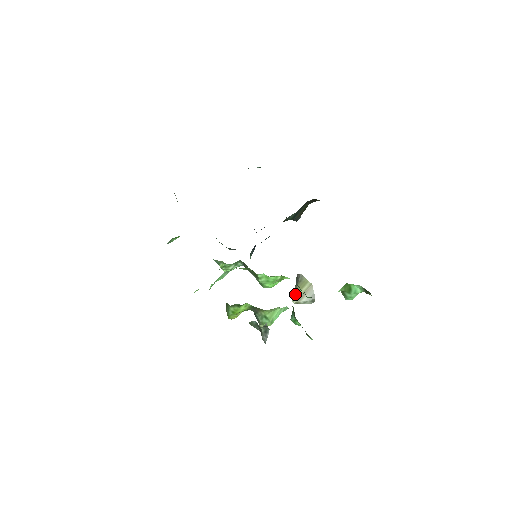
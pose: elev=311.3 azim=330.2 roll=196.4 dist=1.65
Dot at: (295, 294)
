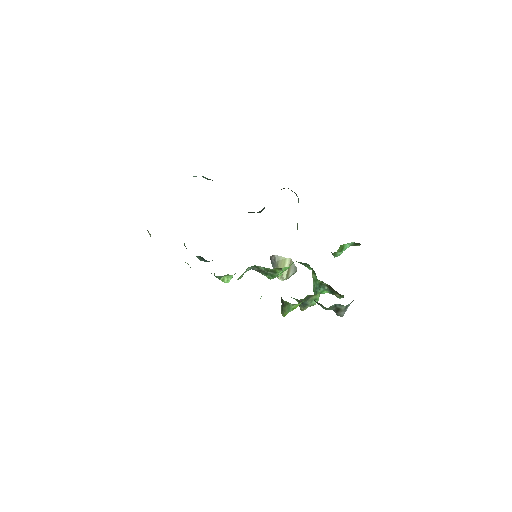
Dot at: (282, 273)
